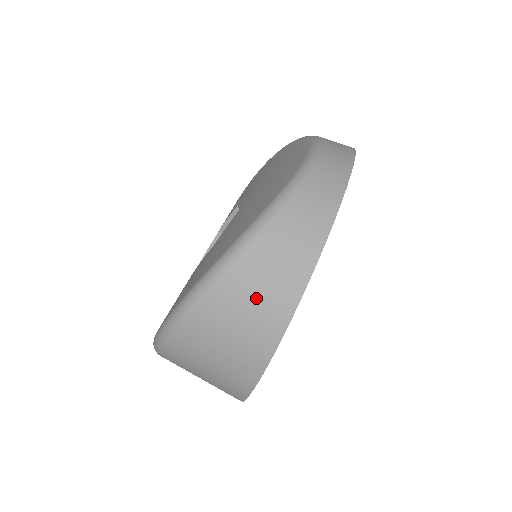
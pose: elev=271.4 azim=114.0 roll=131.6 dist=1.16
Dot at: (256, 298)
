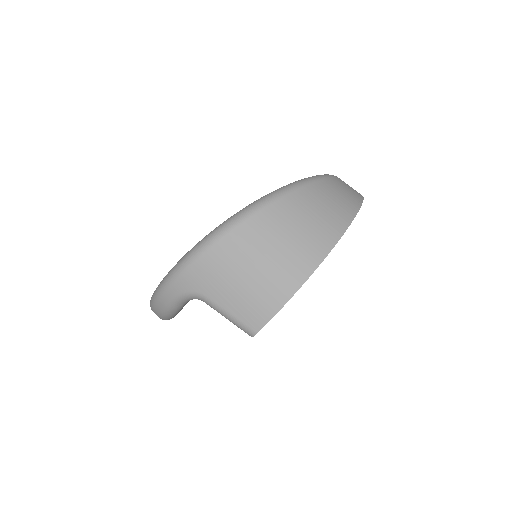
Dot at: (324, 207)
